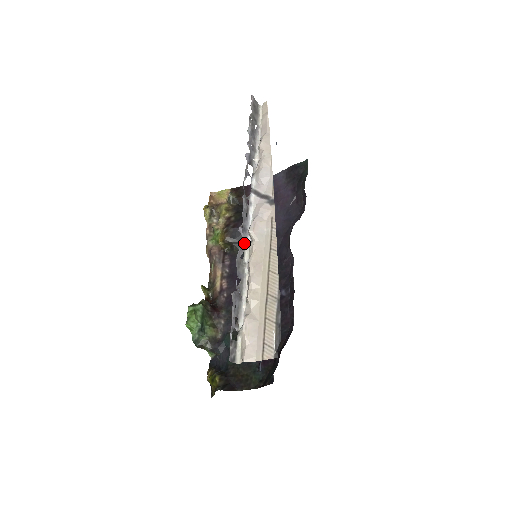
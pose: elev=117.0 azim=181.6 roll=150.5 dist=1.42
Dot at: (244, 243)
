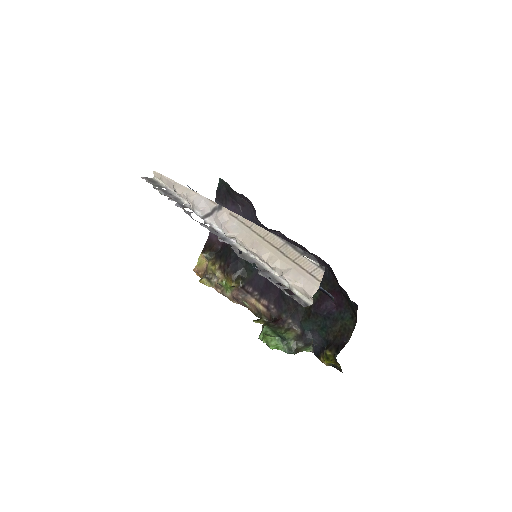
Dot at: (232, 245)
